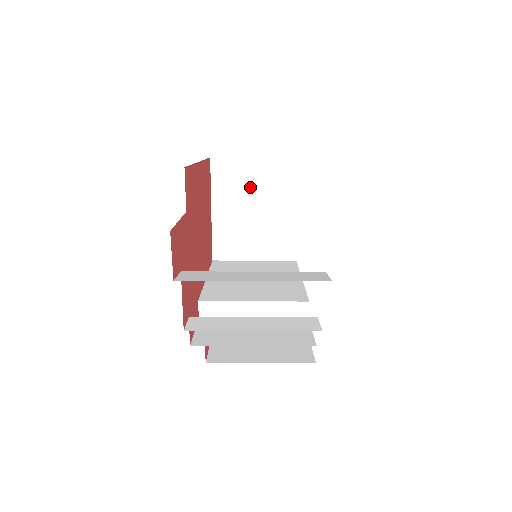
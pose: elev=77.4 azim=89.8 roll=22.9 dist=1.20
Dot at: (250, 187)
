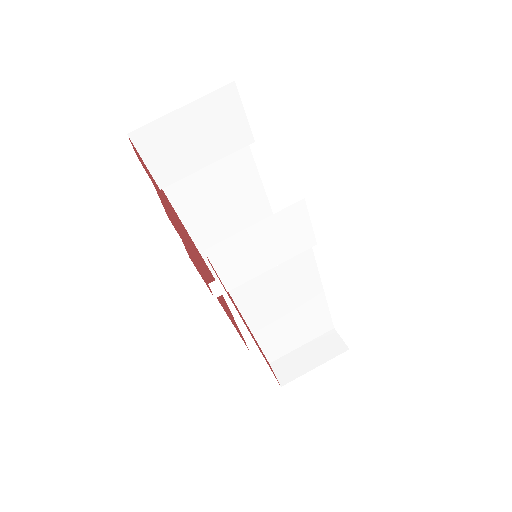
Dot at: occluded
